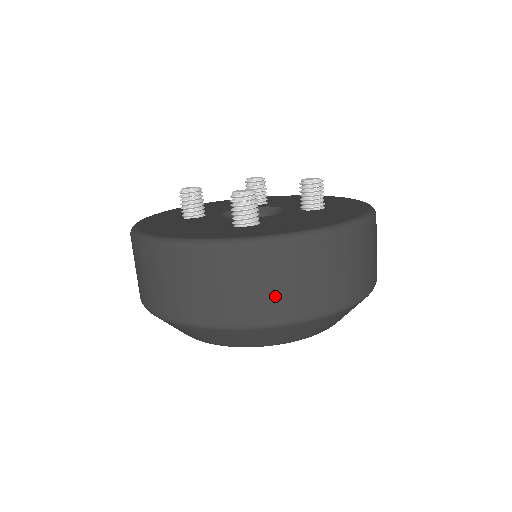
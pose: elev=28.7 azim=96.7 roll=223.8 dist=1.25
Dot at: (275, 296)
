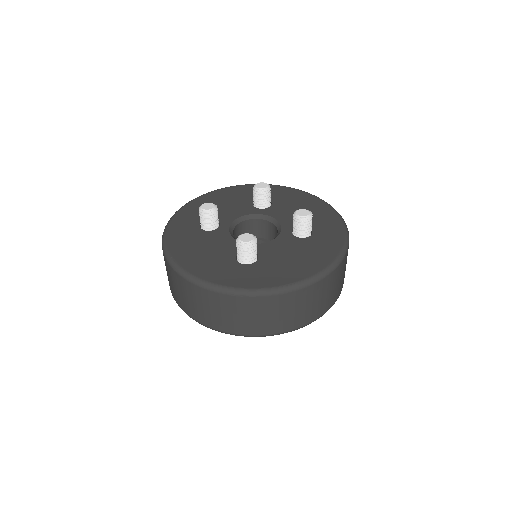
Dot at: (261, 322)
